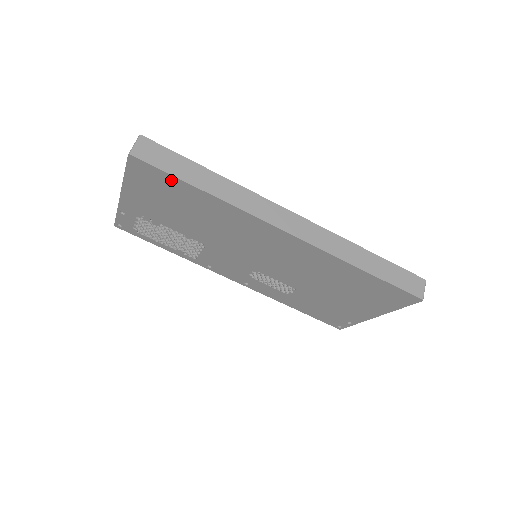
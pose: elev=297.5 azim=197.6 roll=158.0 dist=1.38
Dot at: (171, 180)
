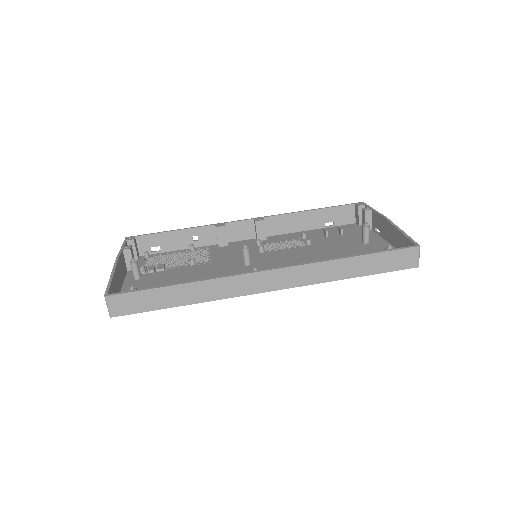
Dot at: occluded
